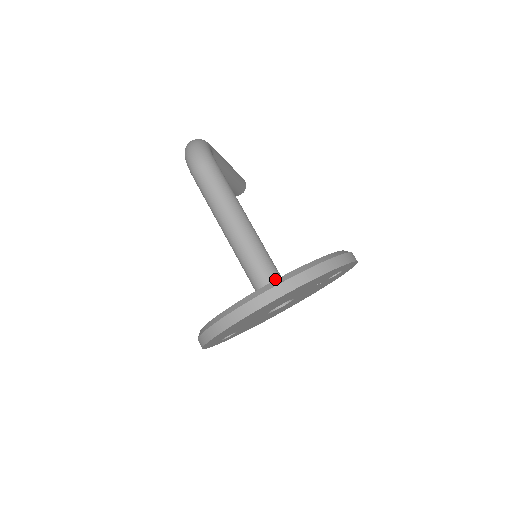
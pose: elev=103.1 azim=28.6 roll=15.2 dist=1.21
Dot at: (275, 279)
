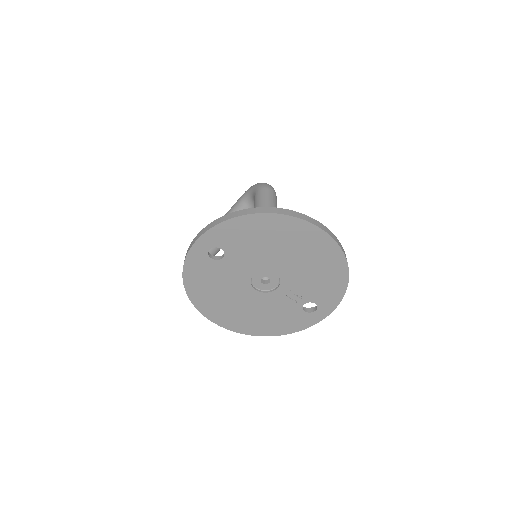
Dot at: occluded
